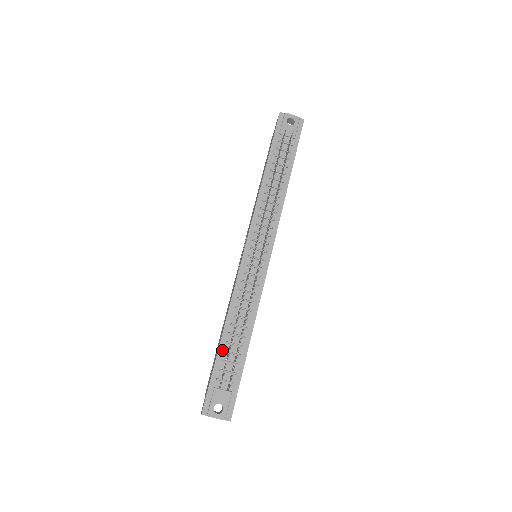
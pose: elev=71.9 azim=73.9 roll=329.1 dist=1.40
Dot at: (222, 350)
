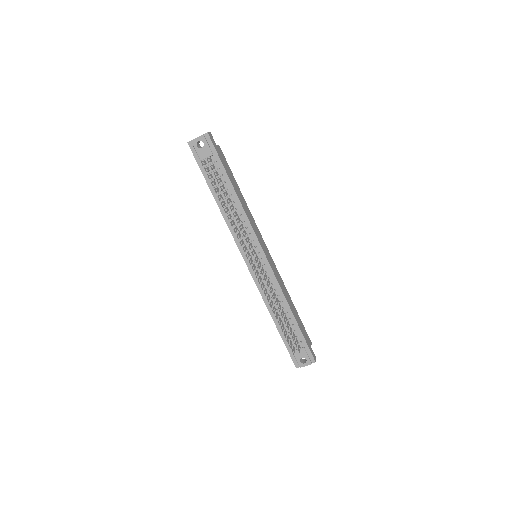
Dot at: (280, 329)
